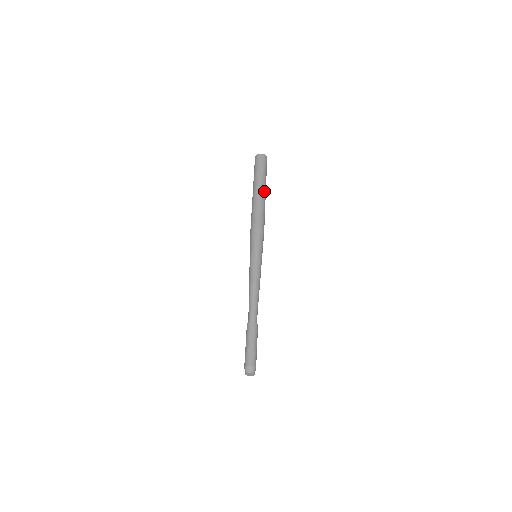
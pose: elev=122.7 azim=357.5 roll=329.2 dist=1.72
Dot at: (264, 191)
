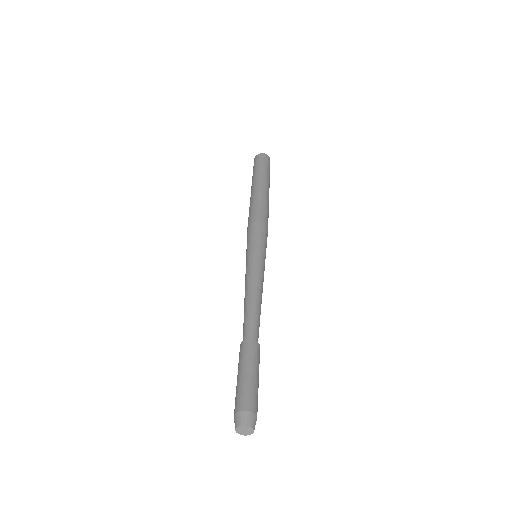
Dot at: (266, 186)
